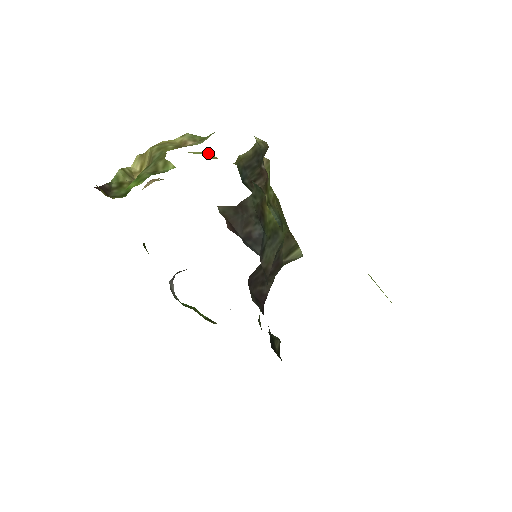
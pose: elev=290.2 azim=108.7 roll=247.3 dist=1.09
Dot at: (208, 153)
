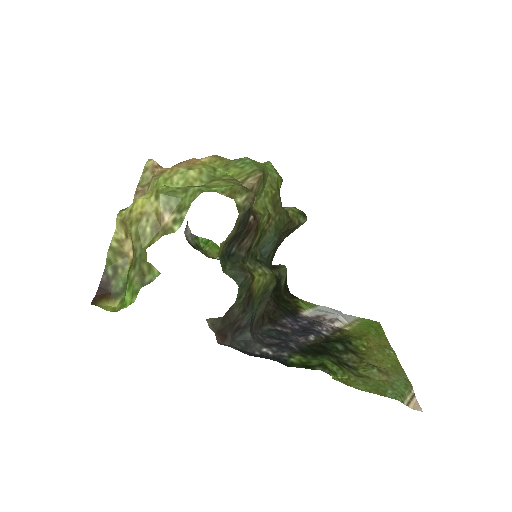
Dot at: (190, 177)
